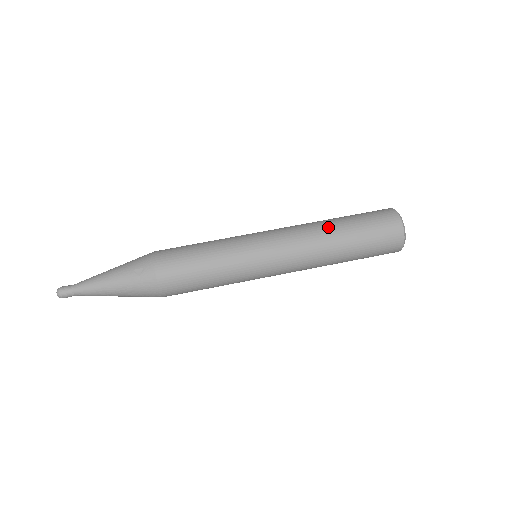
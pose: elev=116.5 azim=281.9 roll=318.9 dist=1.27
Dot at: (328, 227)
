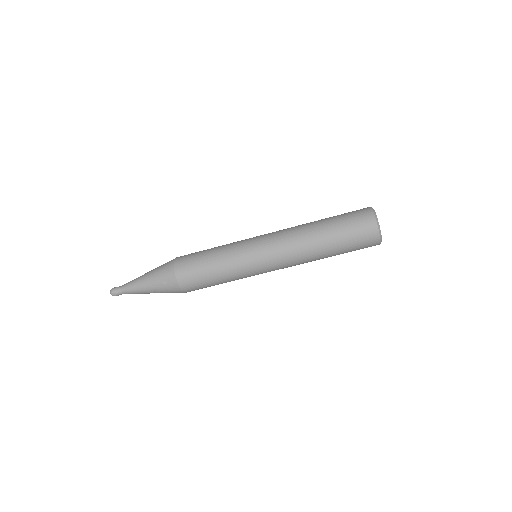
Dot at: (313, 236)
